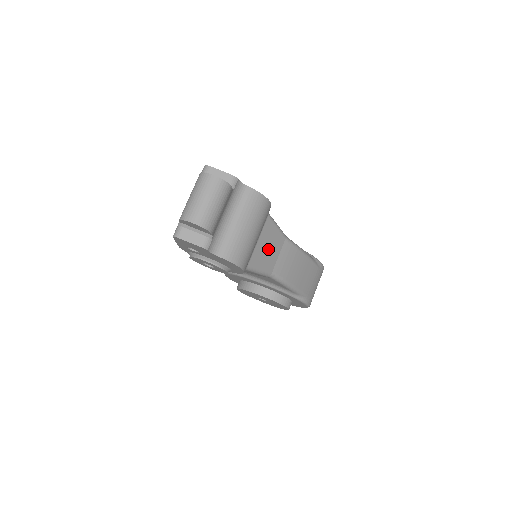
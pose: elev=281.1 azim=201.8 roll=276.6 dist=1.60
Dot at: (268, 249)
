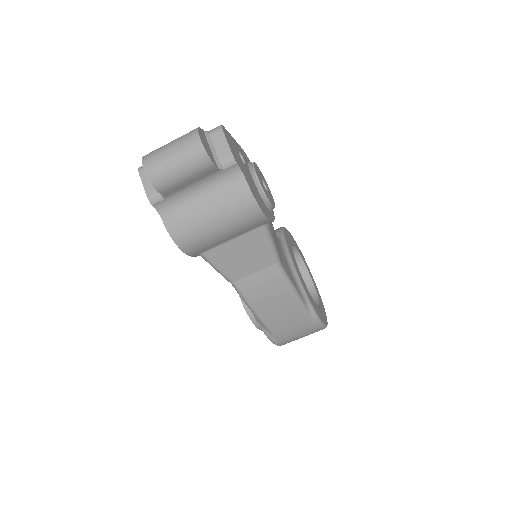
Dot at: (242, 257)
